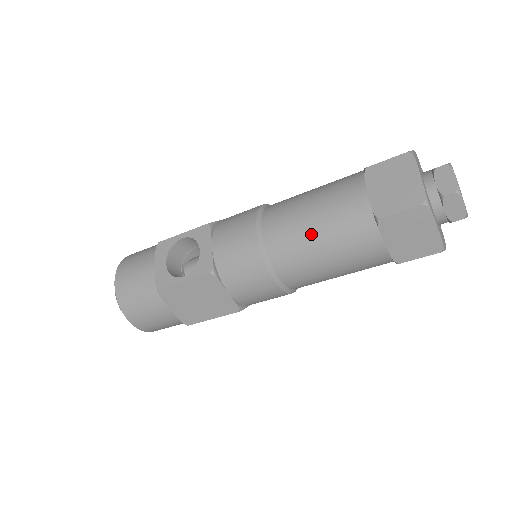
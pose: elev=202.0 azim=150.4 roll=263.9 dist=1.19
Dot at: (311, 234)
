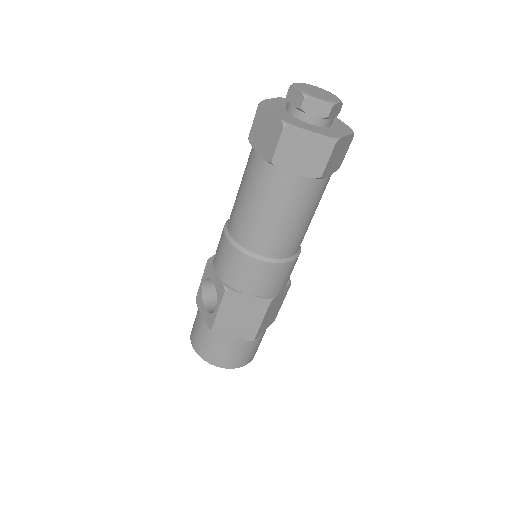
Dot at: (252, 210)
